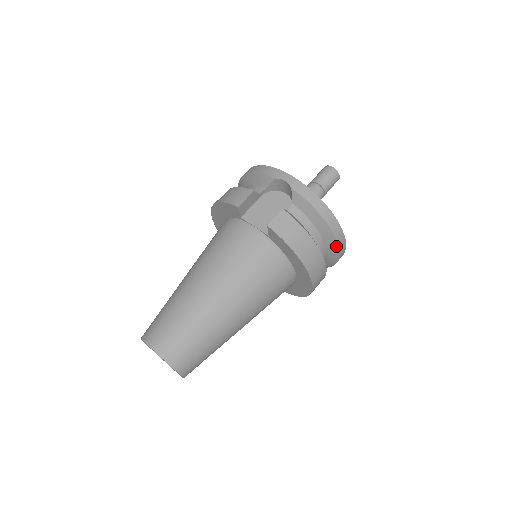
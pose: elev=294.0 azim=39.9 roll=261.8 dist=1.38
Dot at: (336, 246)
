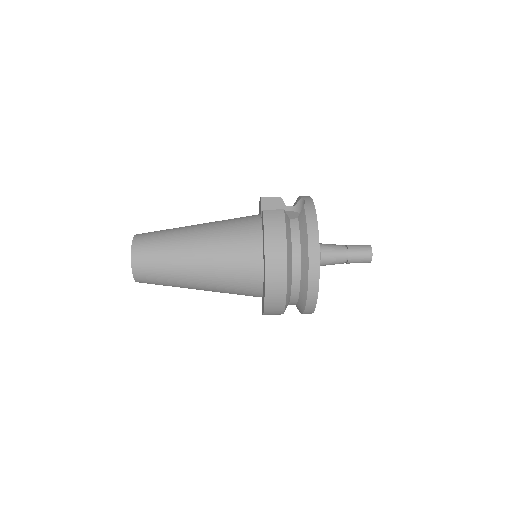
Dot at: (307, 271)
